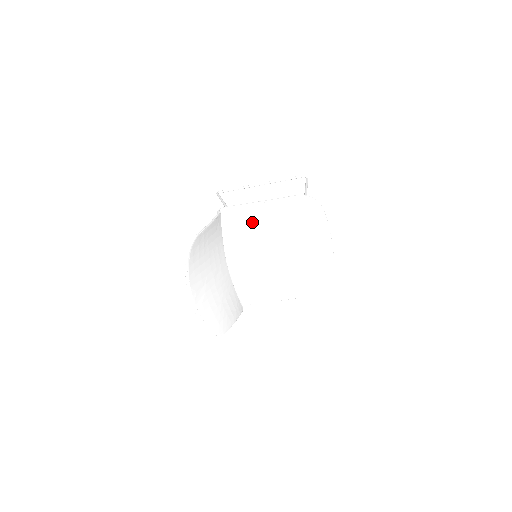
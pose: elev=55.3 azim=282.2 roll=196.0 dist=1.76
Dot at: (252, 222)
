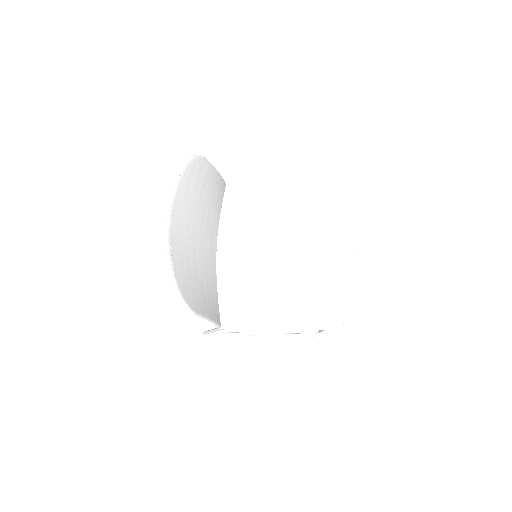
Dot at: (260, 216)
